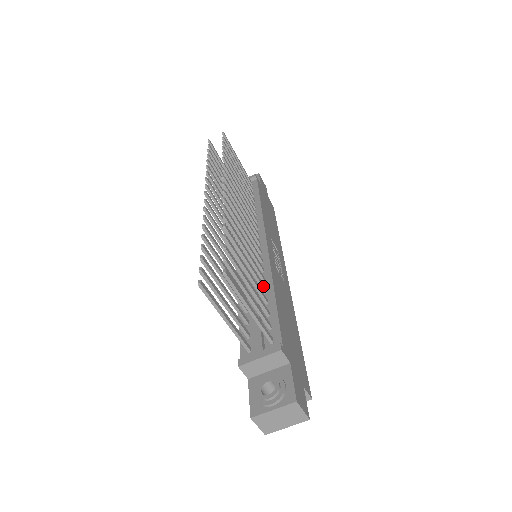
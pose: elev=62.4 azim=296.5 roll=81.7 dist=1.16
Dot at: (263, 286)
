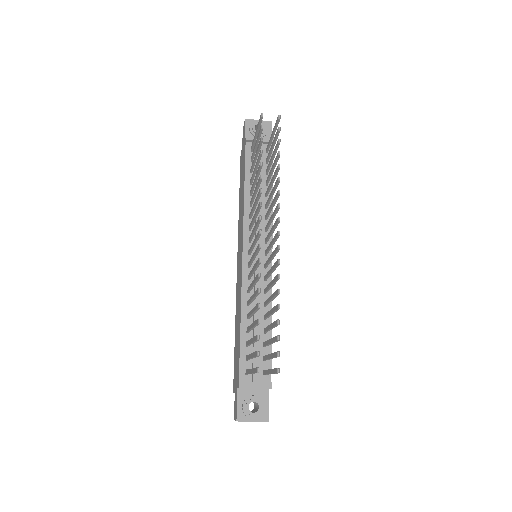
Dot at: (267, 318)
